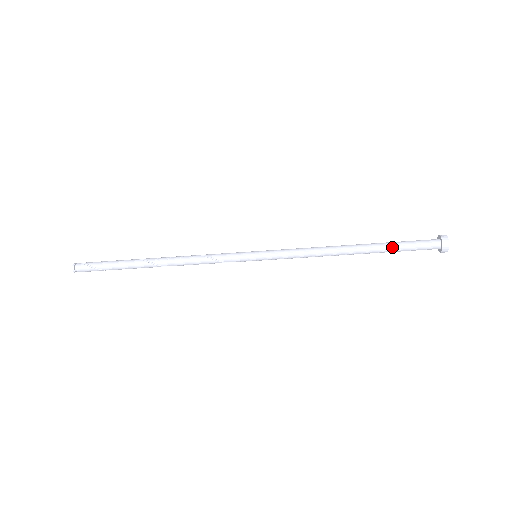
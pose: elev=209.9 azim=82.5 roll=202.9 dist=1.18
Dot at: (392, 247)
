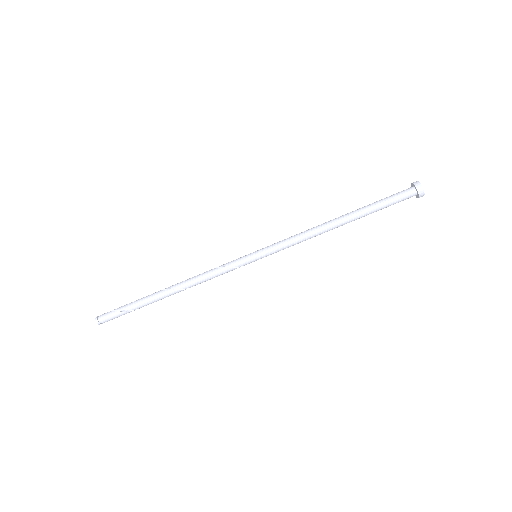
Dot at: (372, 204)
